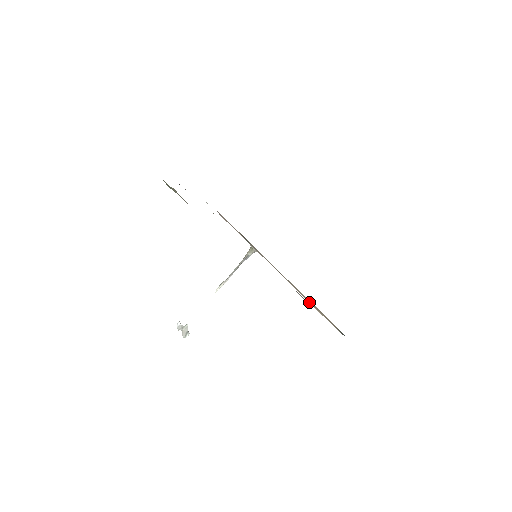
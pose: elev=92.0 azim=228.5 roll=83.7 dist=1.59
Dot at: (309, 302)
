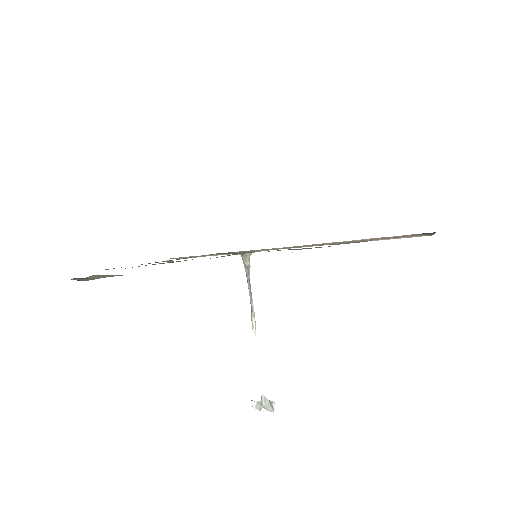
Dot at: occluded
